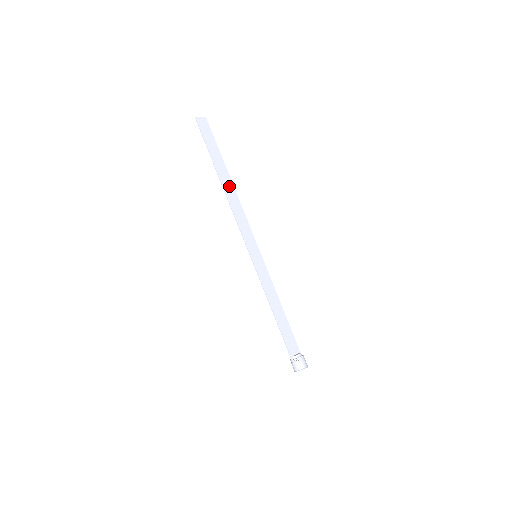
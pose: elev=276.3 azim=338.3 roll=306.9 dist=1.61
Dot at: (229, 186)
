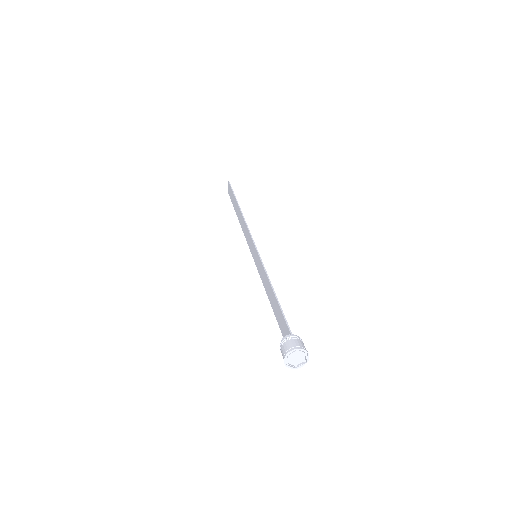
Dot at: occluded
